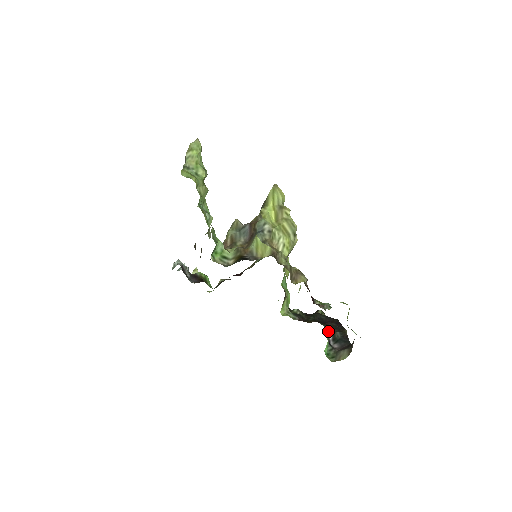
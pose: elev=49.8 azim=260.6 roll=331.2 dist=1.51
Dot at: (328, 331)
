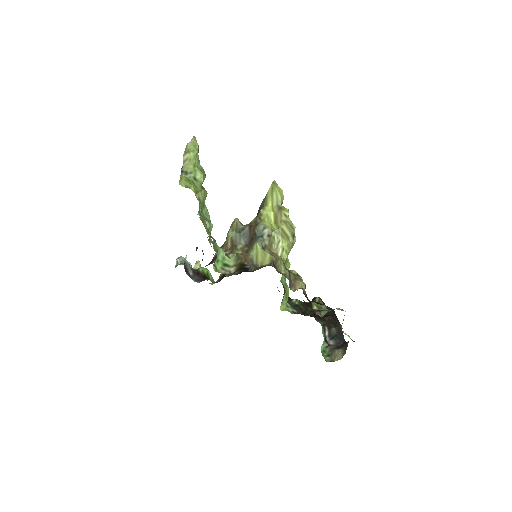
Dot at: (324, 328)
